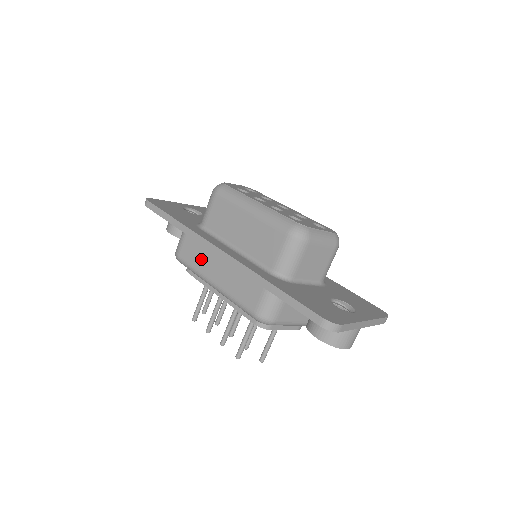
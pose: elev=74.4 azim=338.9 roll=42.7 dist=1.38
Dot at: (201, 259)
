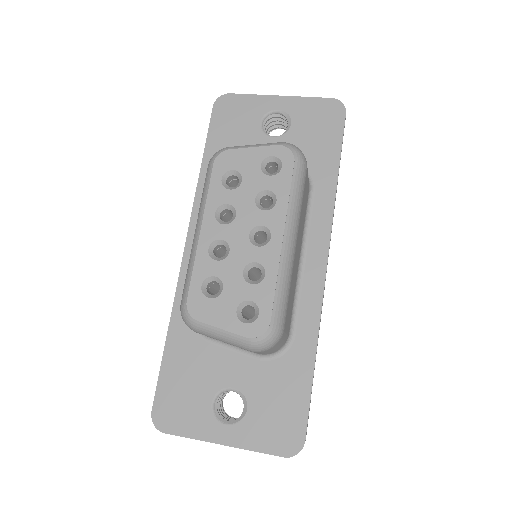
Dot at: occluded
